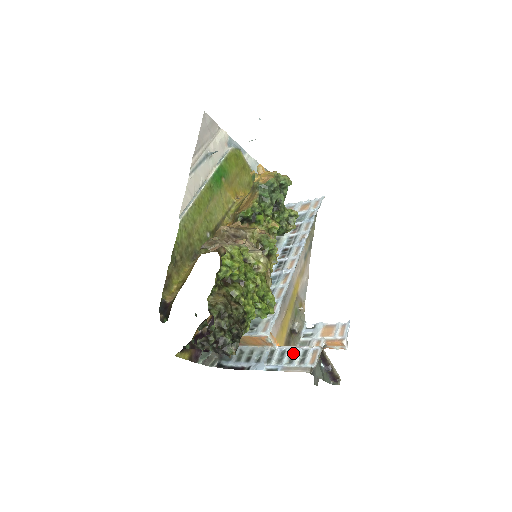
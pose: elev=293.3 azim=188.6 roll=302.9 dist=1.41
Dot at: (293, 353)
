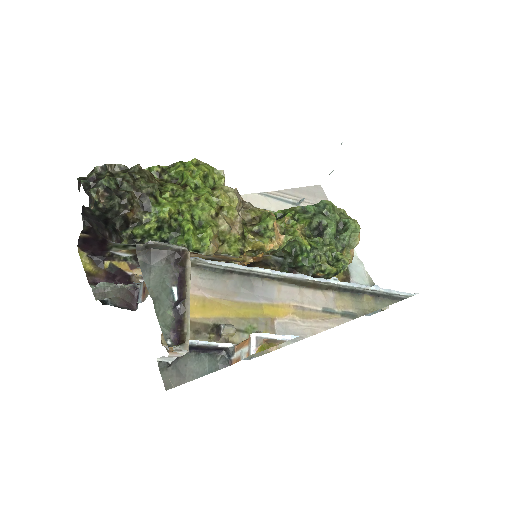
Dot at: occluded
